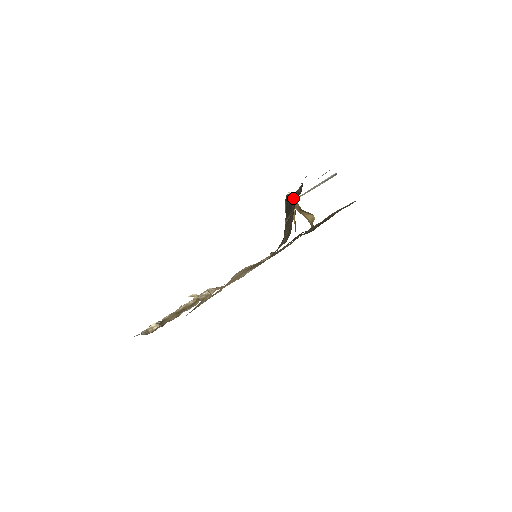
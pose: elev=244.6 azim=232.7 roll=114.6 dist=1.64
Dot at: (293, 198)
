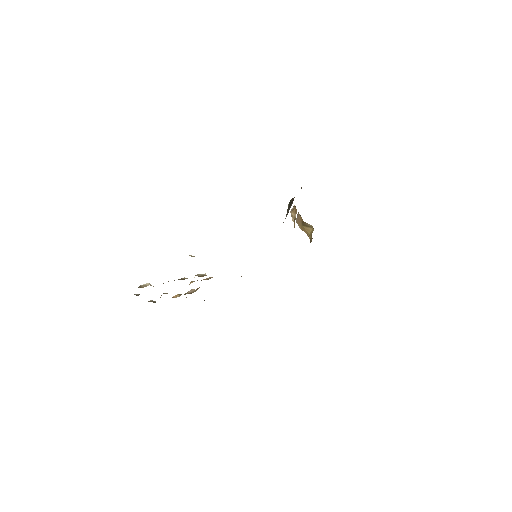
Dot at: occluded
